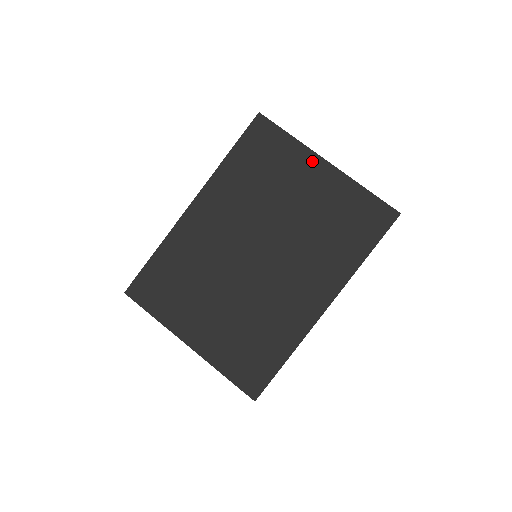
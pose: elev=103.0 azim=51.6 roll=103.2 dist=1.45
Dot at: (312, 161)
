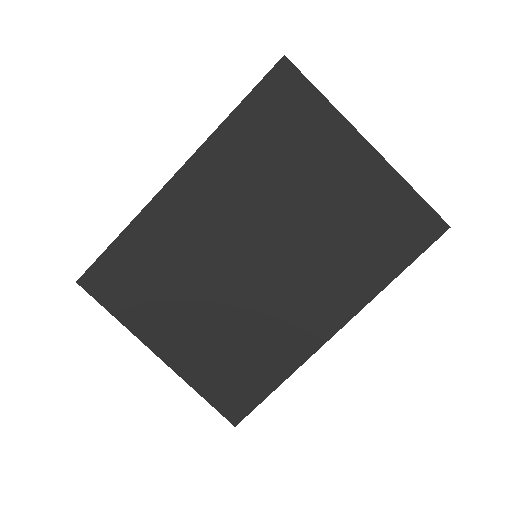
Dot at: (348, 139)
